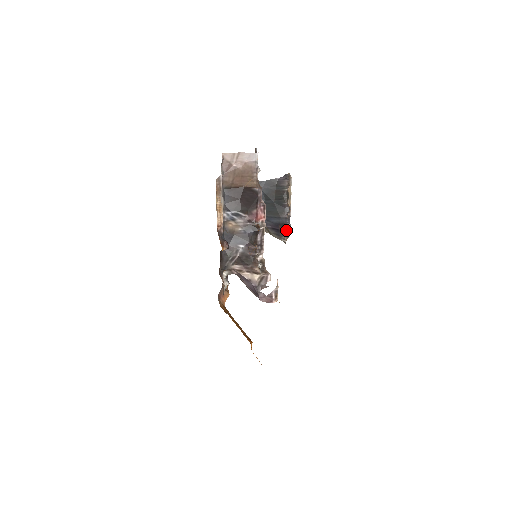
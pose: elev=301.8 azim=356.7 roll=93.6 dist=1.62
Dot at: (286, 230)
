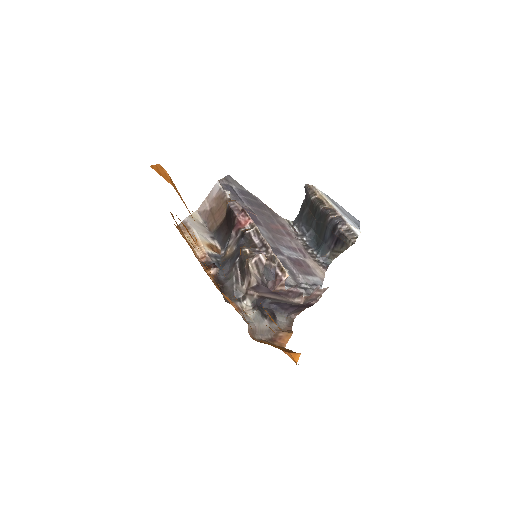
Dot at: (345, 231)
